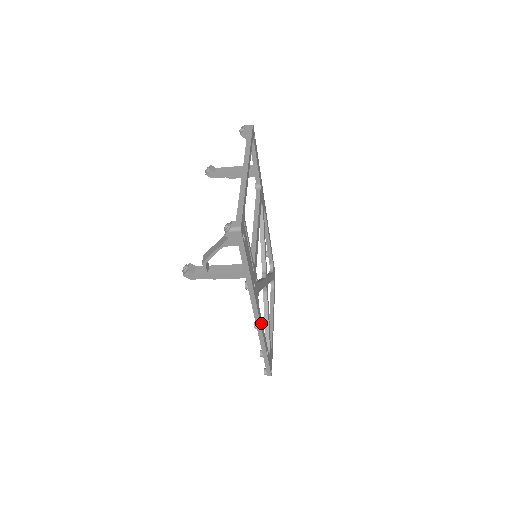
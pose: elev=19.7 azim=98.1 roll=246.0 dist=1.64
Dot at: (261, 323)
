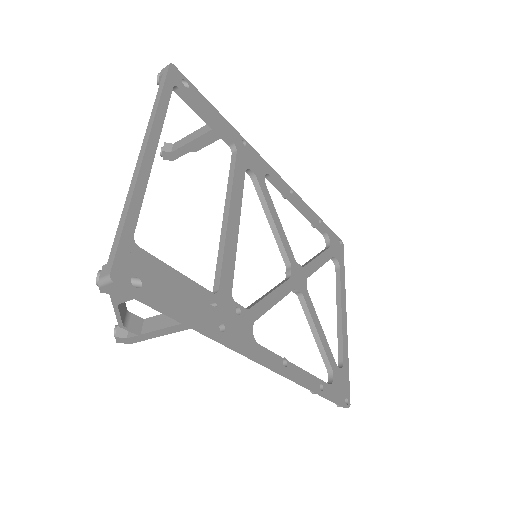
Dot at: (278, 363)
